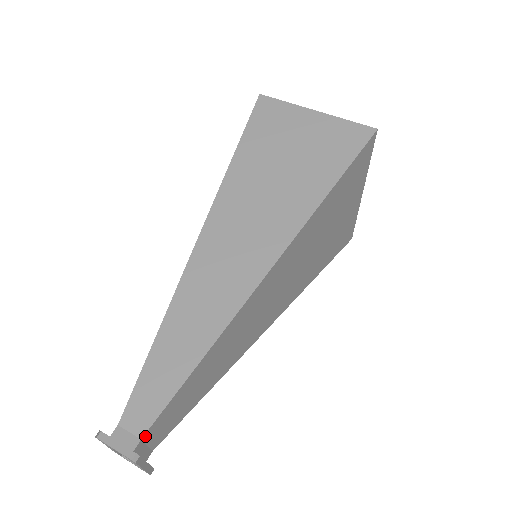
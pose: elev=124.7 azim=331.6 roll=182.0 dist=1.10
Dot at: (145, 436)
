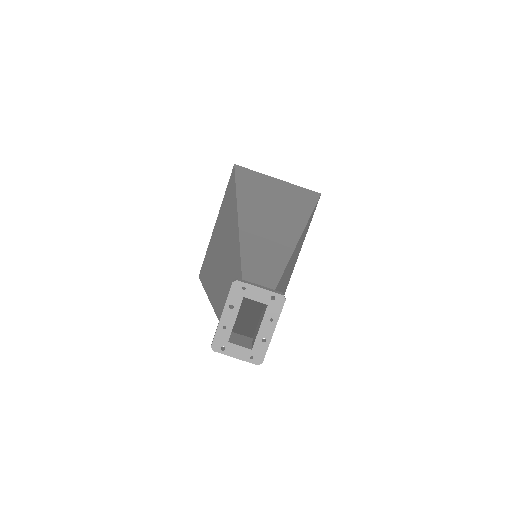
Dot at: occluded
